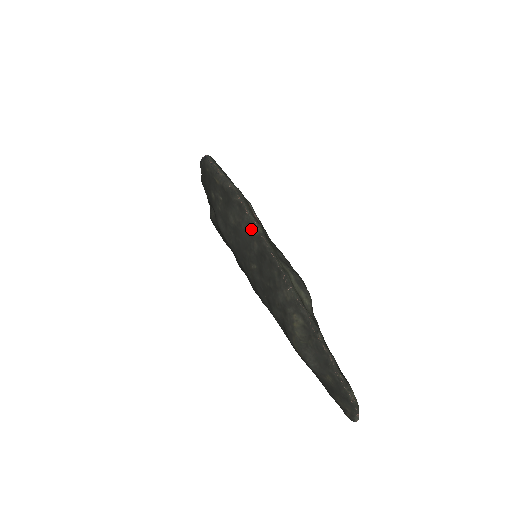
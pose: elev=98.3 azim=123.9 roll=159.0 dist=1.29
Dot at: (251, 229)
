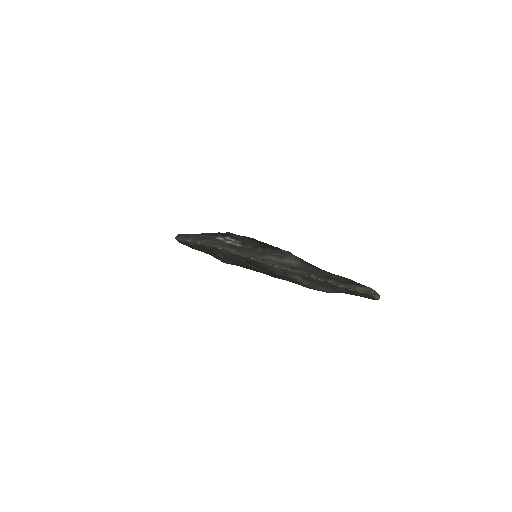
Dot at: (230, 254)
